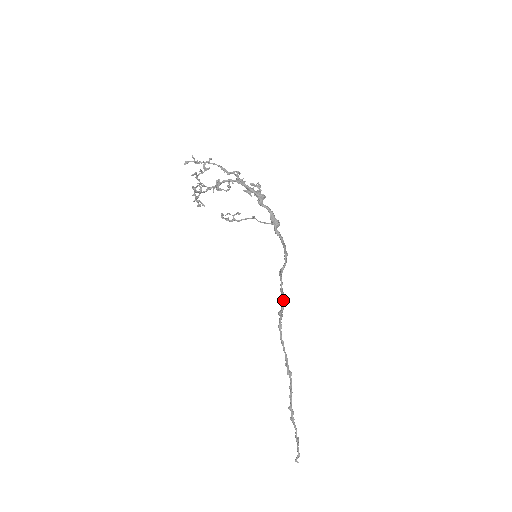
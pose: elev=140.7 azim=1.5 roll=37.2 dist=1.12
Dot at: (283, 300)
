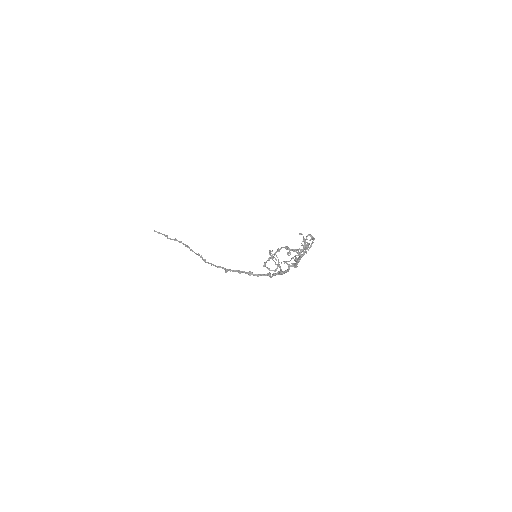
Dot at: occluded
